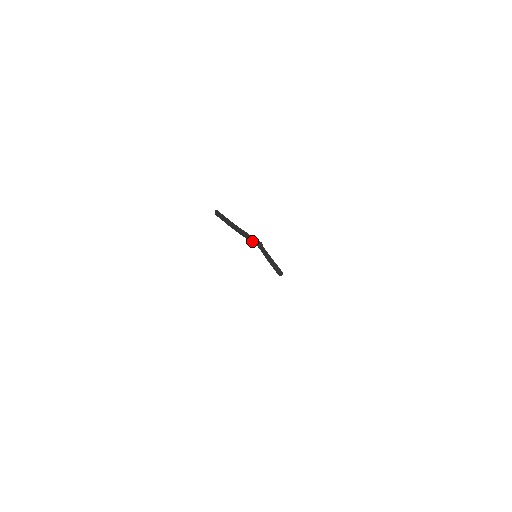
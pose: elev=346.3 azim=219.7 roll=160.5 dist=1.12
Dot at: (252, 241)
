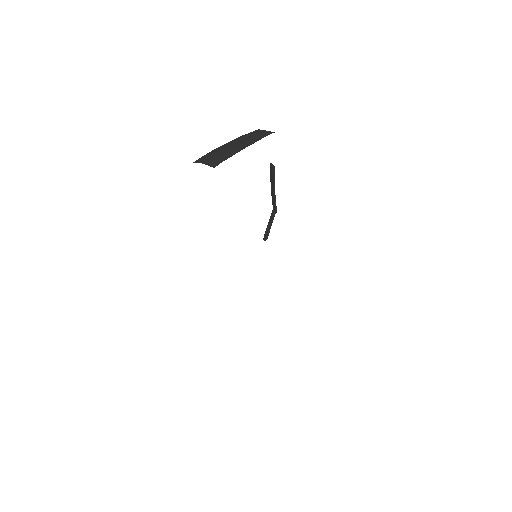
Dot at: (273, 204)
